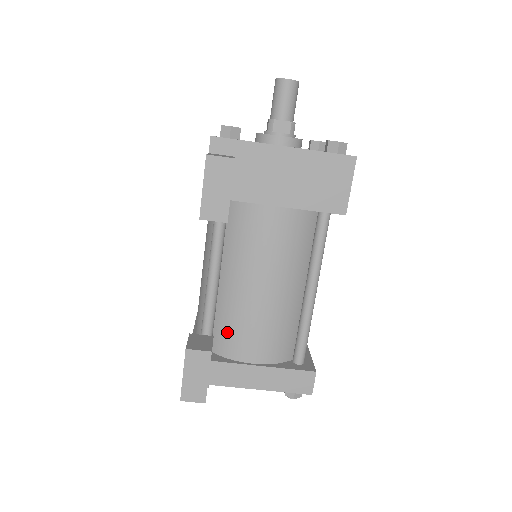
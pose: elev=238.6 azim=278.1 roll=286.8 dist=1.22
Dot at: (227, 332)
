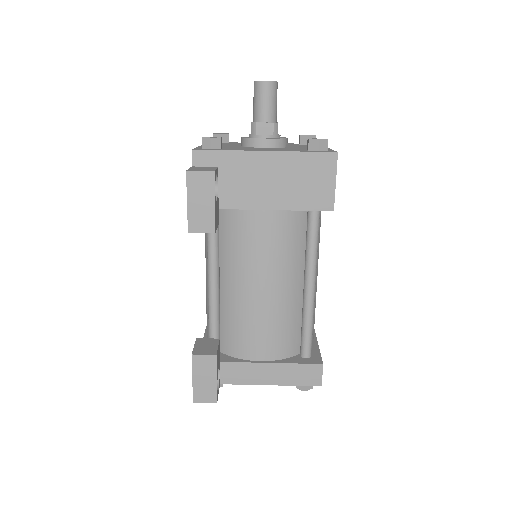
Dot at: (233, 333)
